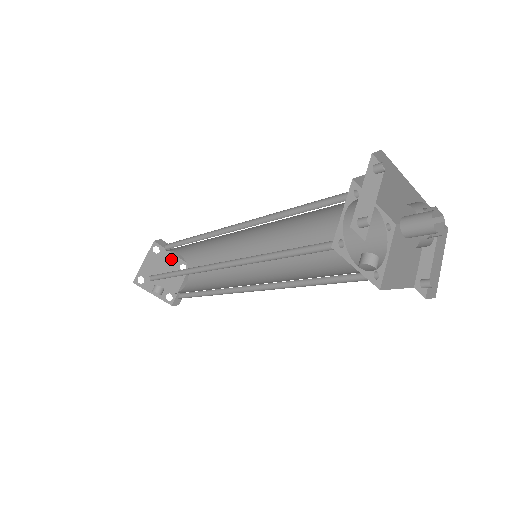
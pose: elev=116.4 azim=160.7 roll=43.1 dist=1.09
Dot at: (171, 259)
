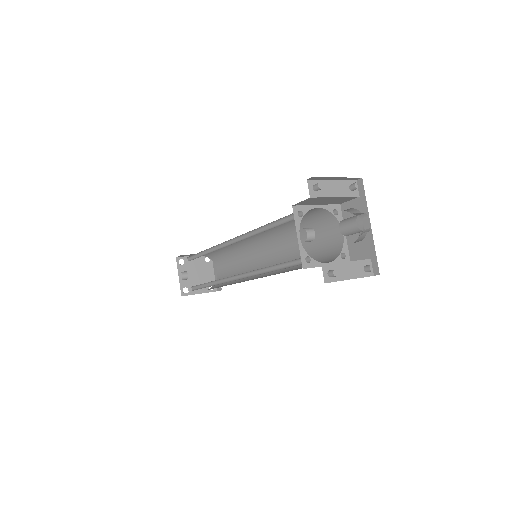
Dot at: (210, 274)
